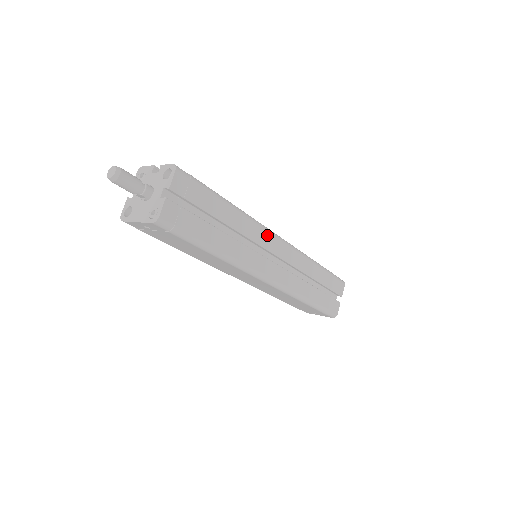
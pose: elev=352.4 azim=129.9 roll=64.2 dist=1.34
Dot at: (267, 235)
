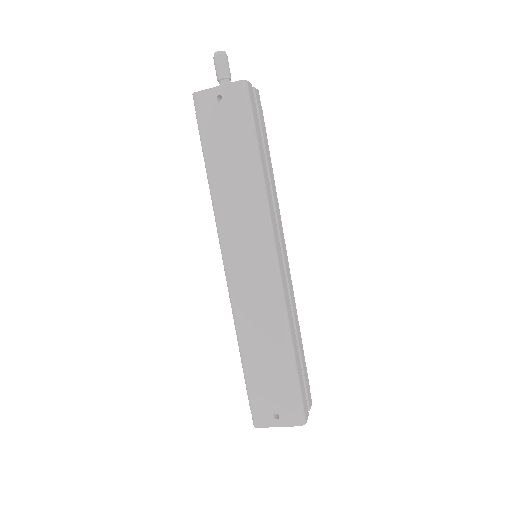
Dot at: (281, 227)
